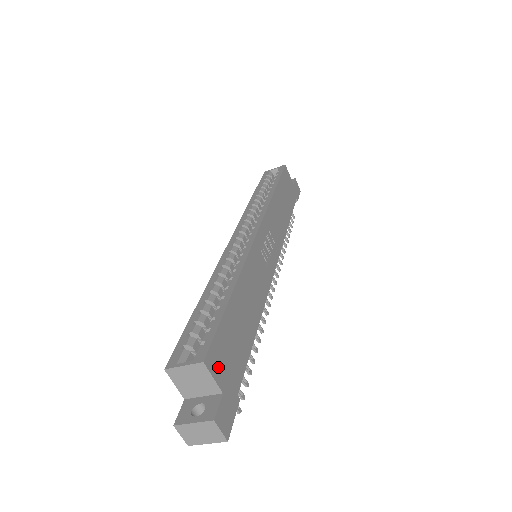
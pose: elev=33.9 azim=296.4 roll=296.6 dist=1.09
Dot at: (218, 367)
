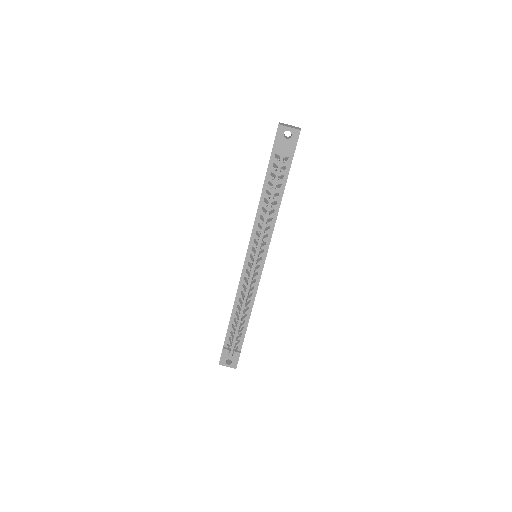
Dot at: occluded
